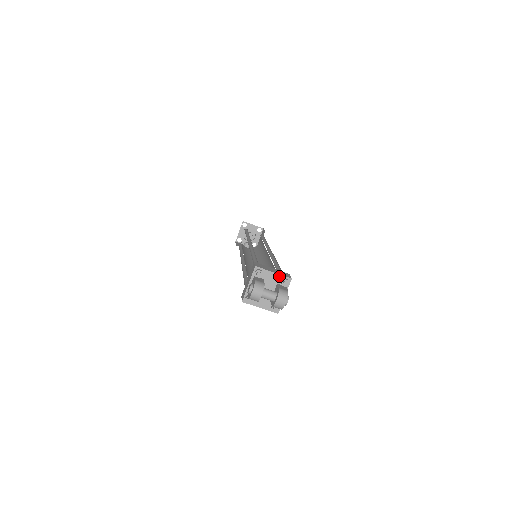
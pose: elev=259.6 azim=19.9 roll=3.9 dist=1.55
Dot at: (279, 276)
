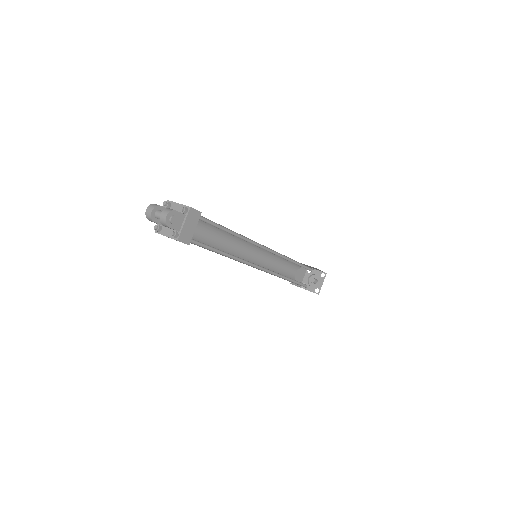
Dot at: (182, 206)
